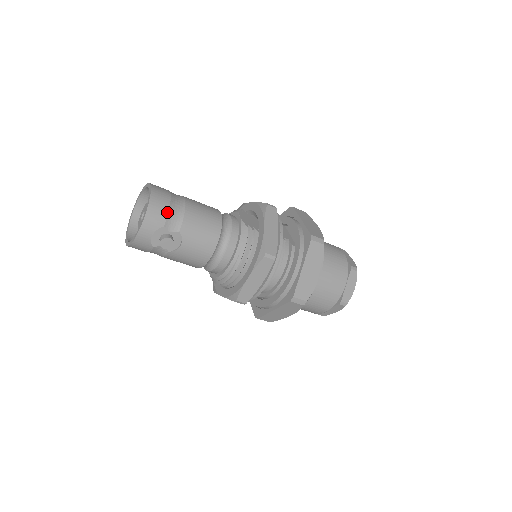
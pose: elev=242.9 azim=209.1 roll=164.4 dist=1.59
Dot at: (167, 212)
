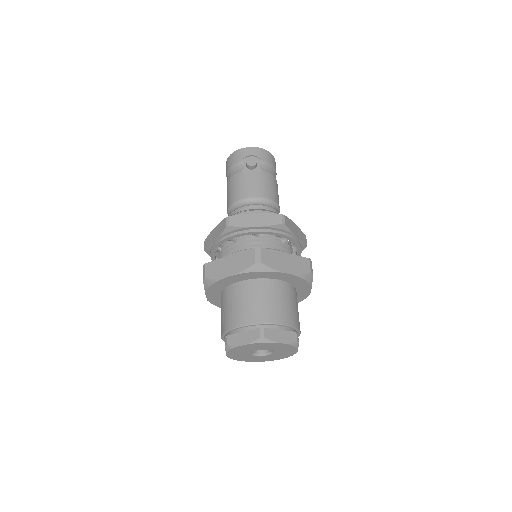
Dot at: (270, 163)
